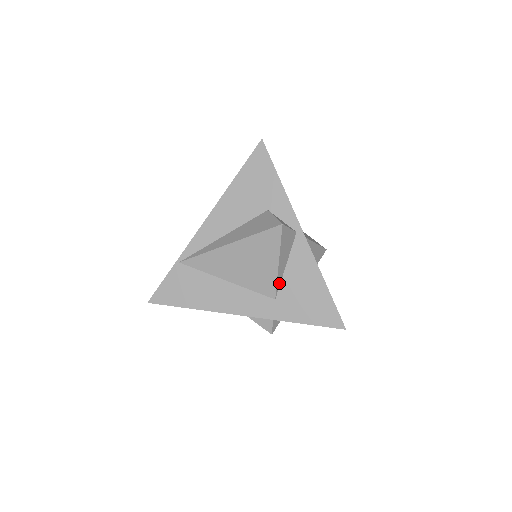
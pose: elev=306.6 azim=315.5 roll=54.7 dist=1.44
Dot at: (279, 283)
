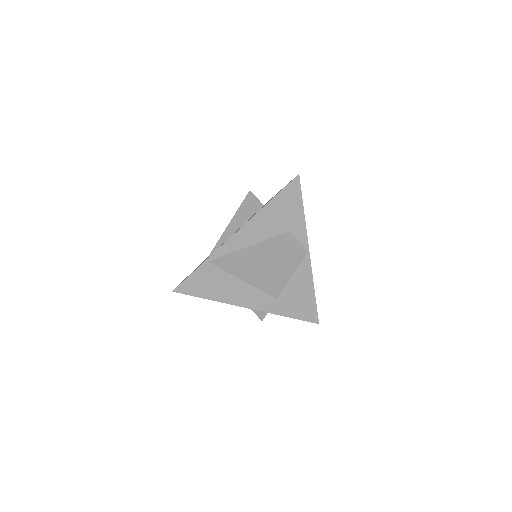
Dot at: (283, 288)
